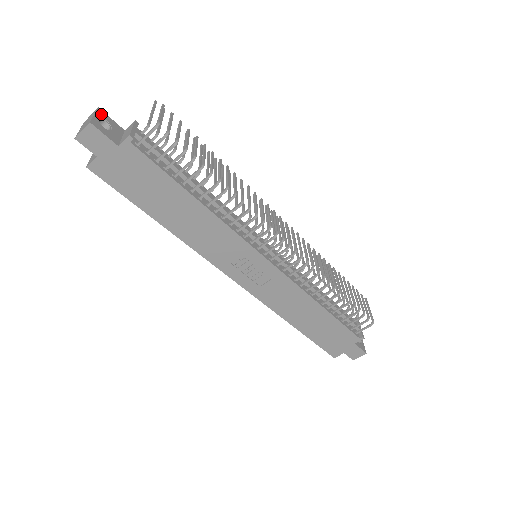
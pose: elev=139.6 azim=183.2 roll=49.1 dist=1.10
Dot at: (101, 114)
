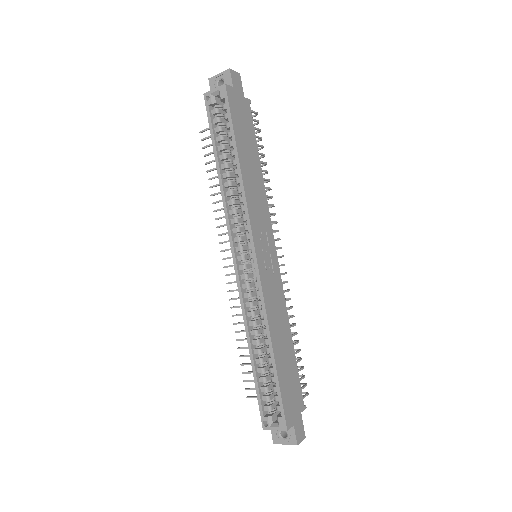
Dot at: occluded
